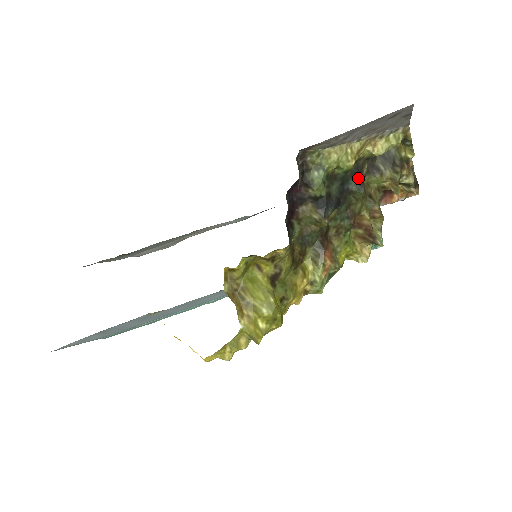
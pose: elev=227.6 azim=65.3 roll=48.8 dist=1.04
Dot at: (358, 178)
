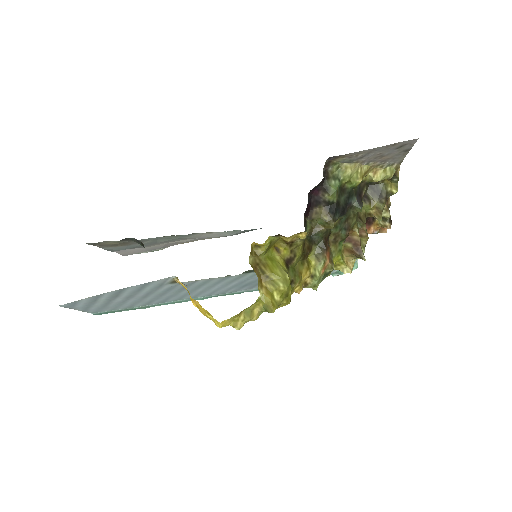
Dot at: (359, 197)
